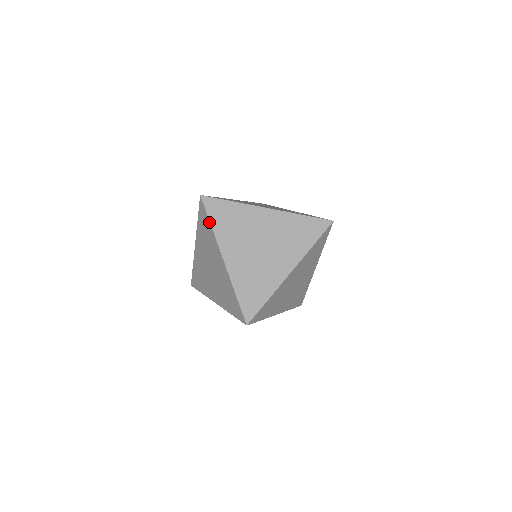
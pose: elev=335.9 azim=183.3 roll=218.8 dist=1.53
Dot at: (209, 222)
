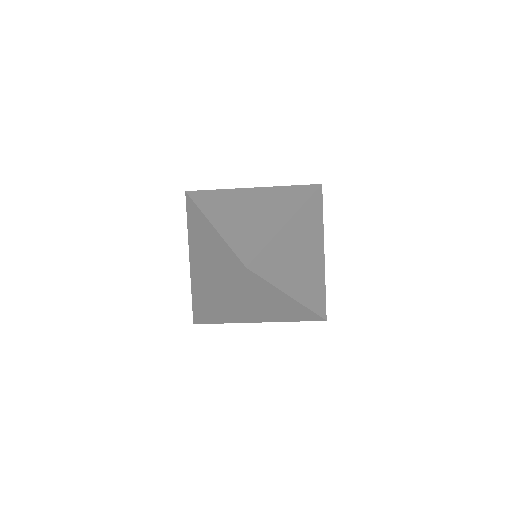
Dot at: (195, 205)
